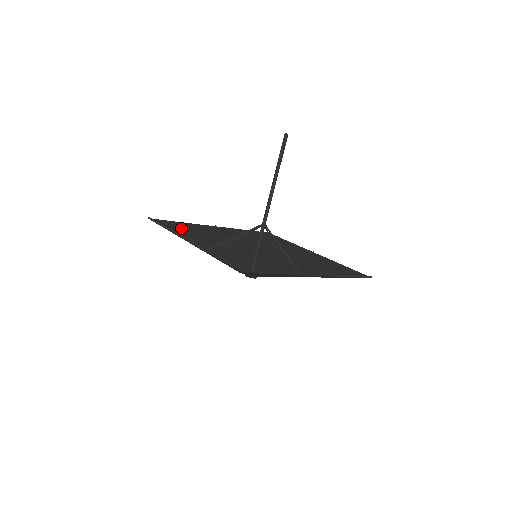
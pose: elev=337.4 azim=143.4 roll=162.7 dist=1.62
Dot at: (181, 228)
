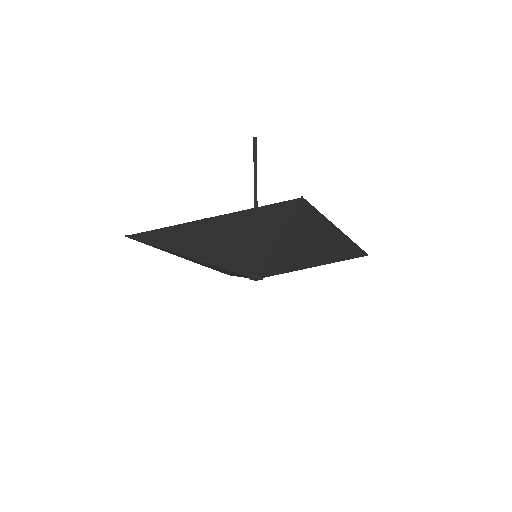
Dot at: (161, 249)
